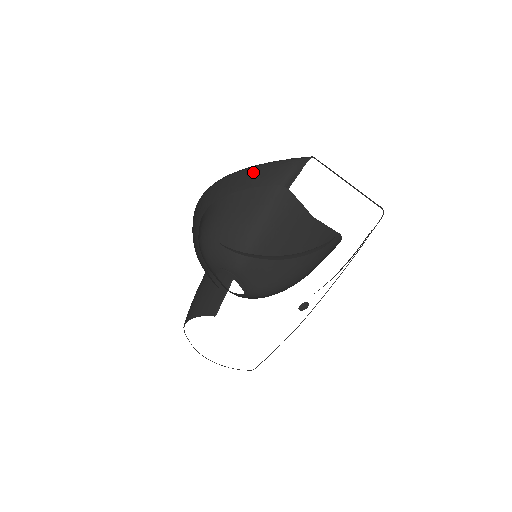
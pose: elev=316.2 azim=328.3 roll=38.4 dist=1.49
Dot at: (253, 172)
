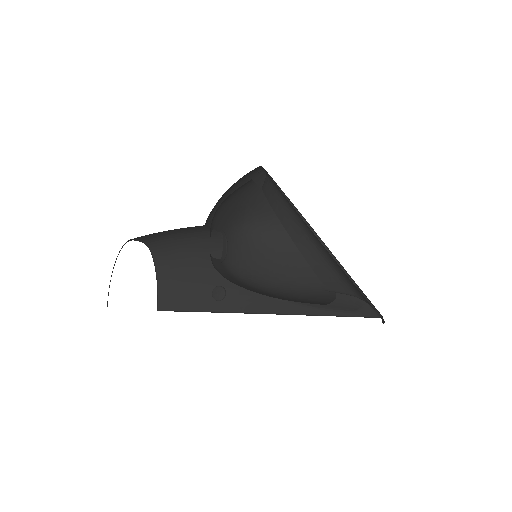
Dot at: occluded
